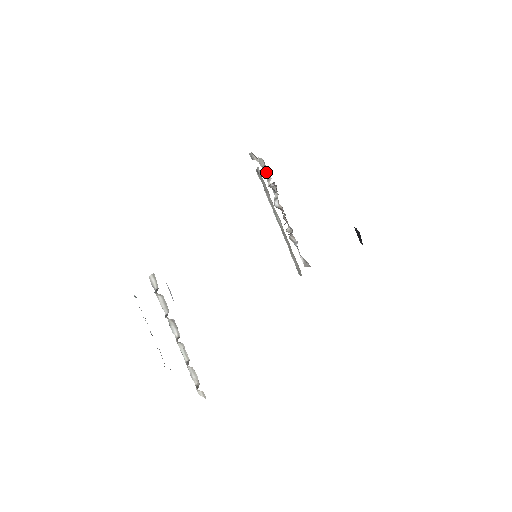
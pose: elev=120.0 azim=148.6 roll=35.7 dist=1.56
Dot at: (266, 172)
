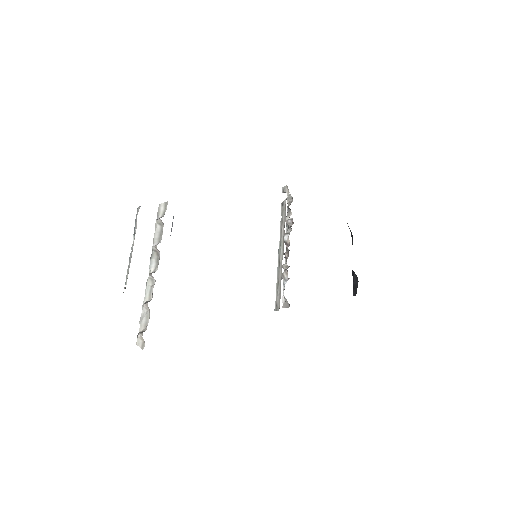
Dot at: (289, 209)
